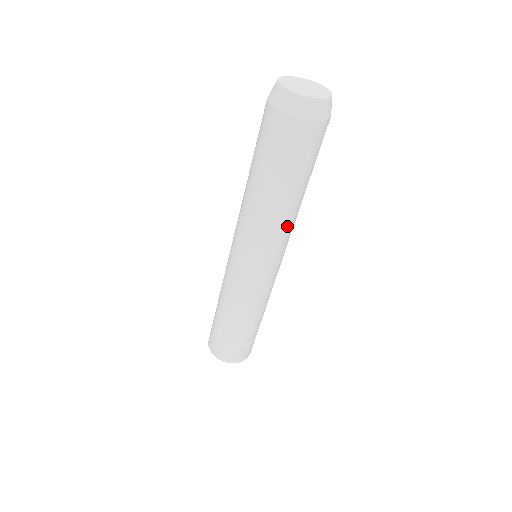
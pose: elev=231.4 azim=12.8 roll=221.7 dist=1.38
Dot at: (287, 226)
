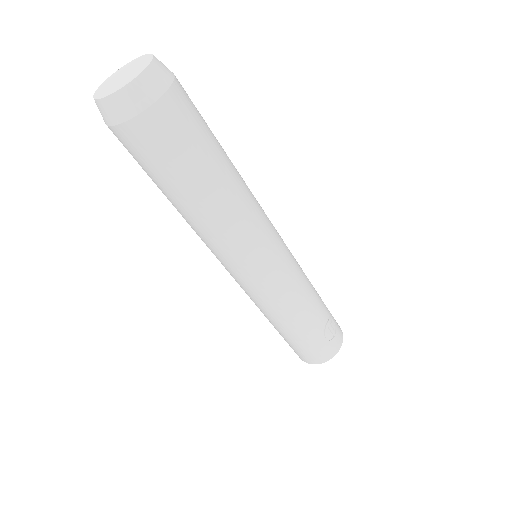
Dot at: (248, 209)
